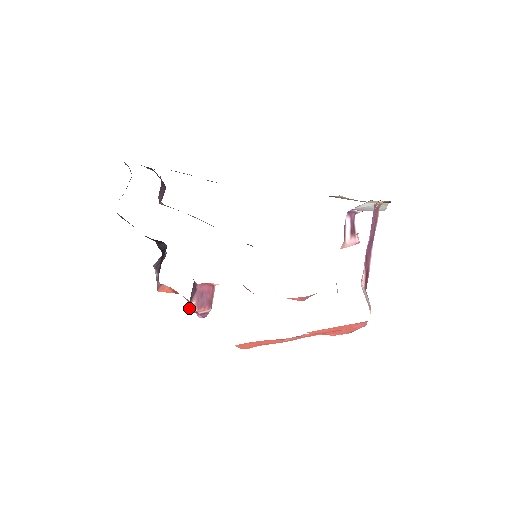
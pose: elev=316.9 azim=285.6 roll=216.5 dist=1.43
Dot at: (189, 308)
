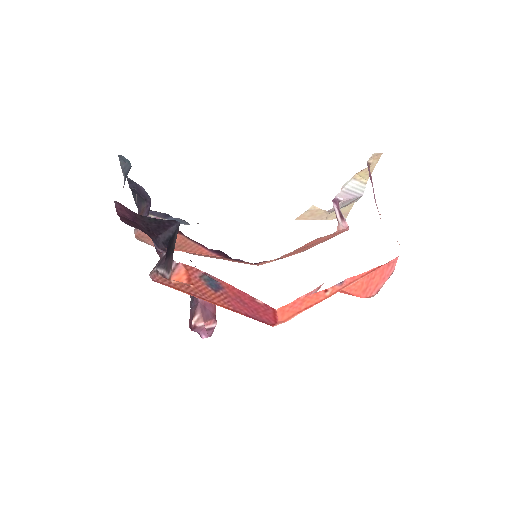
Dot at: (193, 322)
